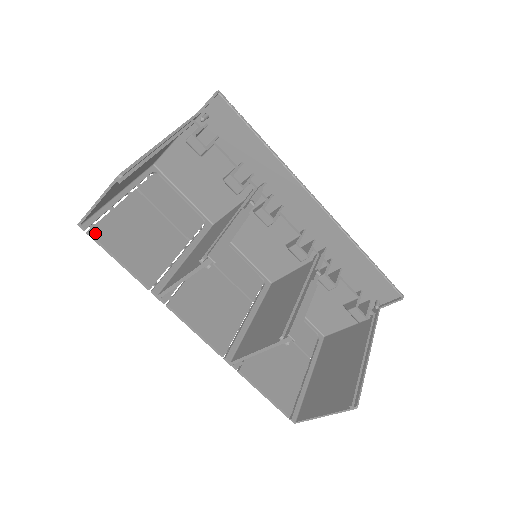
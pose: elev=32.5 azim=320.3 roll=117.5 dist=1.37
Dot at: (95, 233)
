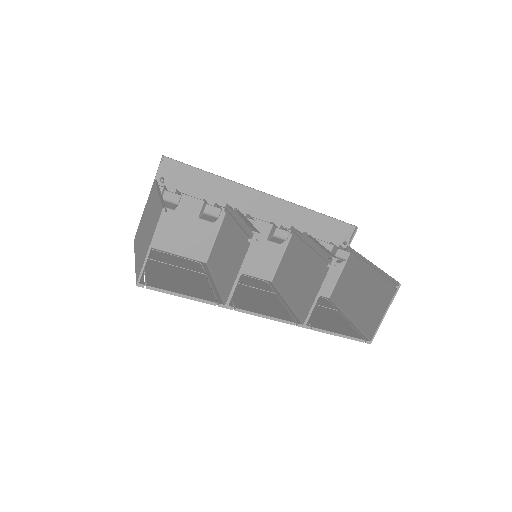
Dot at: (152, 285)
